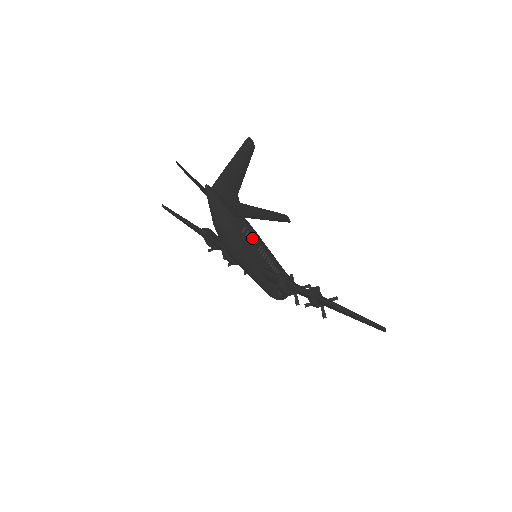
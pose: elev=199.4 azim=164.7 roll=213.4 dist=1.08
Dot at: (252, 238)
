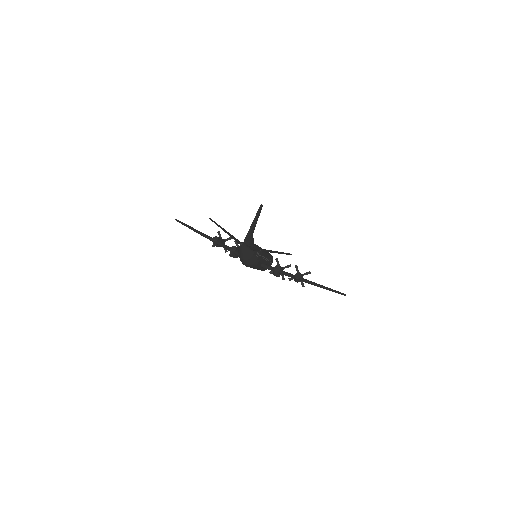
Dot at: (260, 255)
